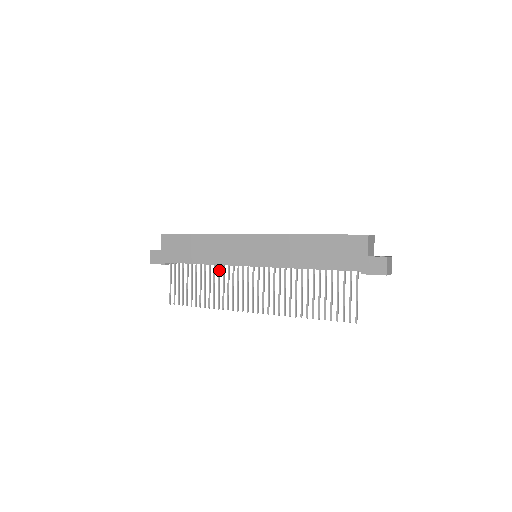
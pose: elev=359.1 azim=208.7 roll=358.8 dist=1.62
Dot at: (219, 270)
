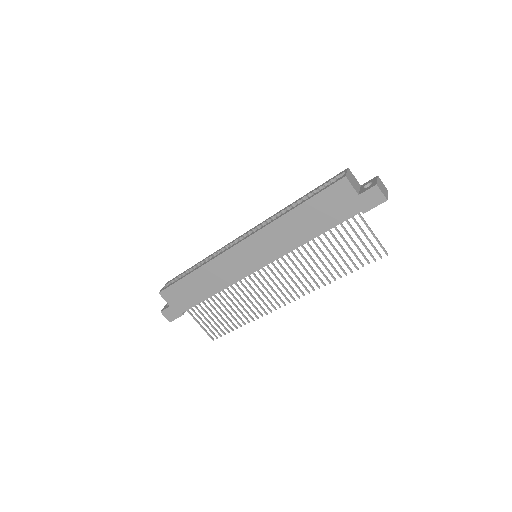
Dot at: (233, 289)
